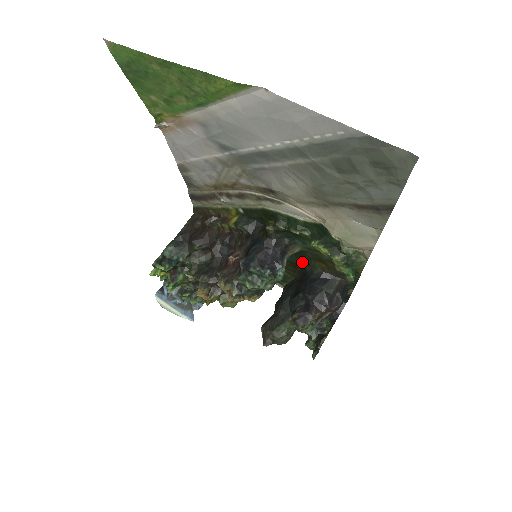
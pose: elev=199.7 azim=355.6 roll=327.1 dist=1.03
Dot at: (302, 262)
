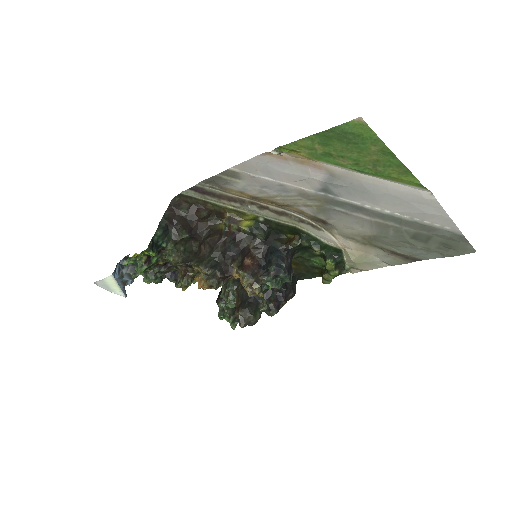
Dot at: occluded
